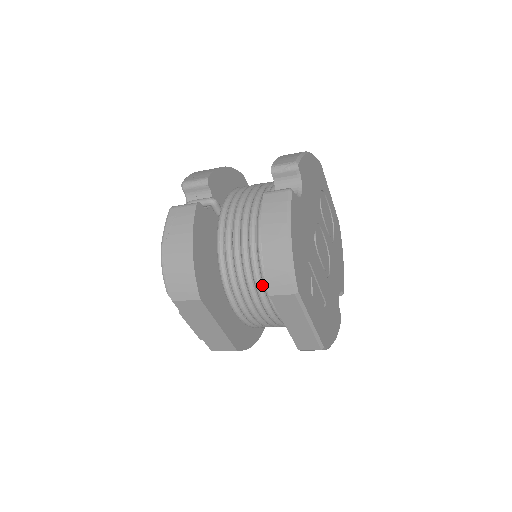
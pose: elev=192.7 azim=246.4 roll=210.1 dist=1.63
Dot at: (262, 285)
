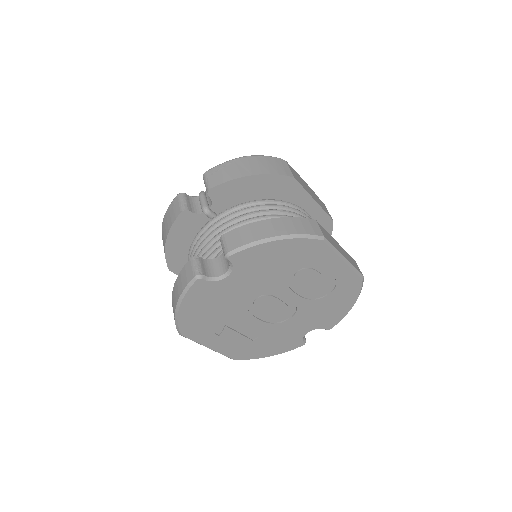
Dot at: occluded
